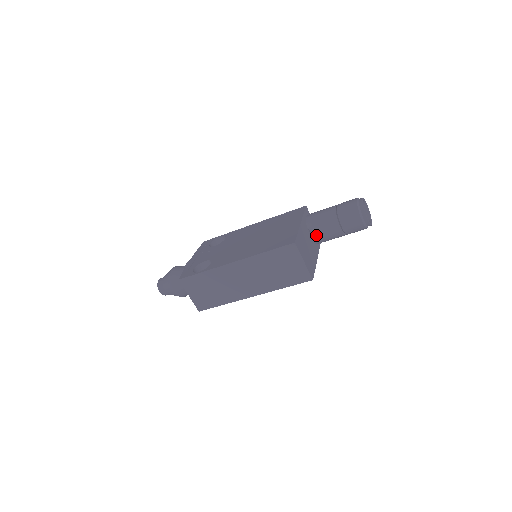
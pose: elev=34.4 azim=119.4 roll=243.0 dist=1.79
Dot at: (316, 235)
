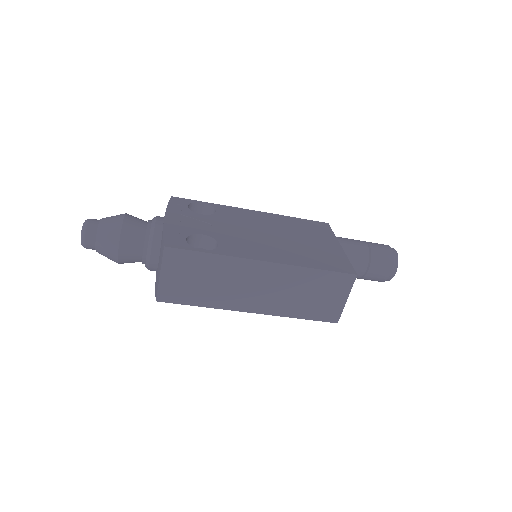
Dot at: occluded
